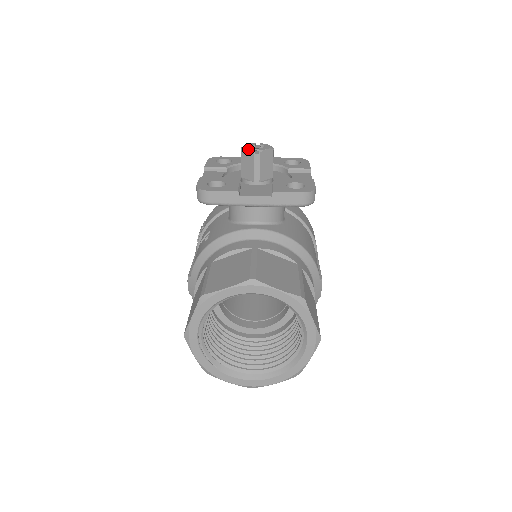
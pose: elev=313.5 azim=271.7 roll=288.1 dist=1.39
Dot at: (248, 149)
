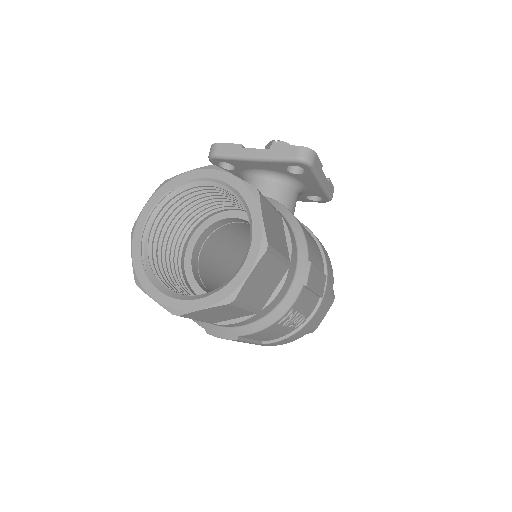
Dot at: (270, 141)
